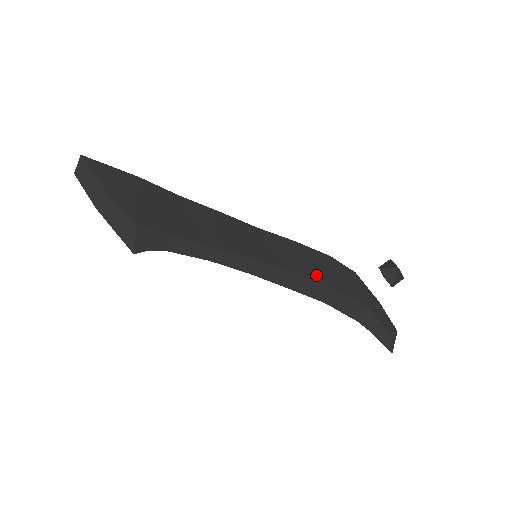
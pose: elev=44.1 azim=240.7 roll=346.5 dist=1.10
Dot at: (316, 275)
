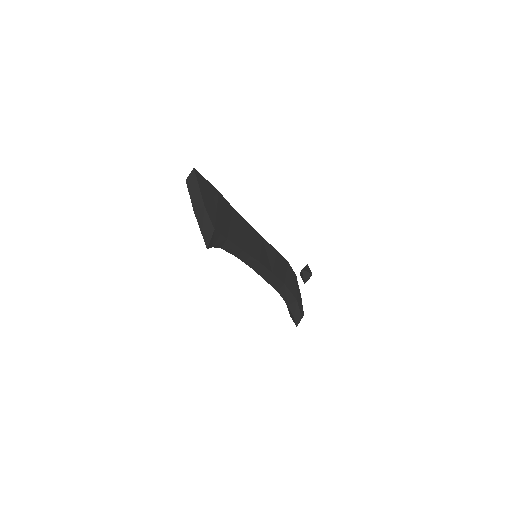
Dot at: (280, 274)
